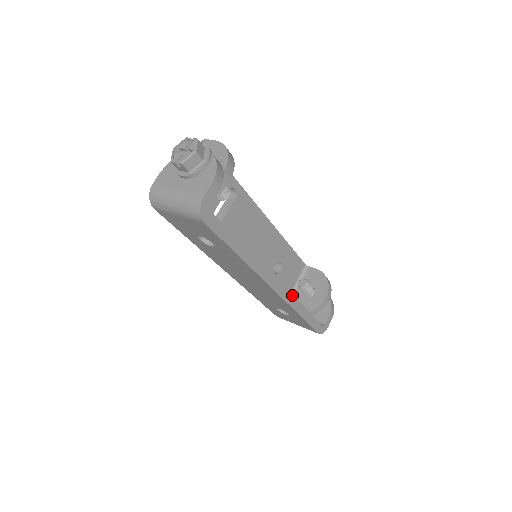
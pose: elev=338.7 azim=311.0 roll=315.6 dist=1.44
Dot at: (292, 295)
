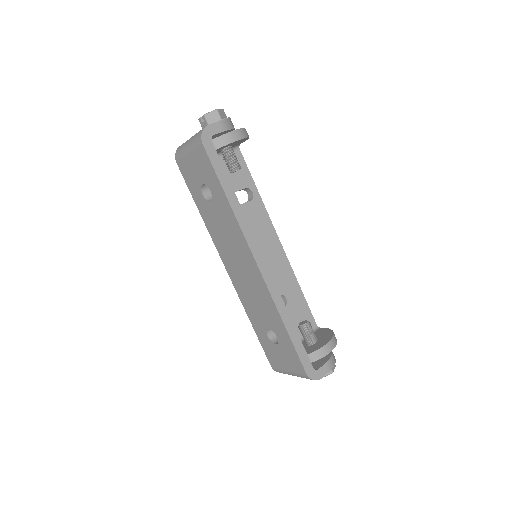
Dot at: (278, 290)
